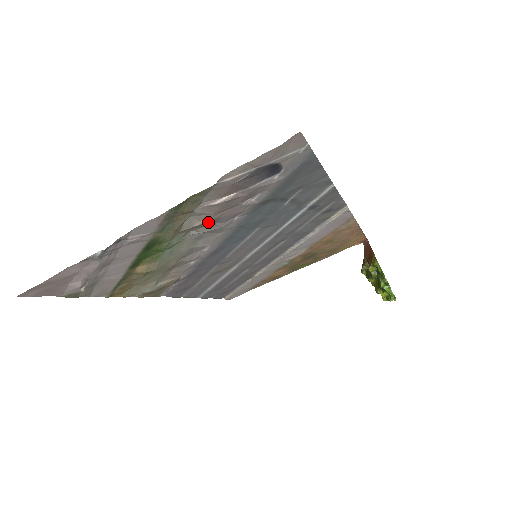
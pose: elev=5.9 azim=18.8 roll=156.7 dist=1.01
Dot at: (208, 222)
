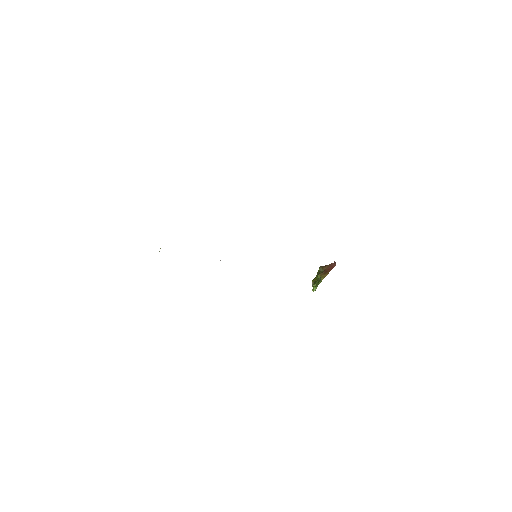
Dot at: occluded
